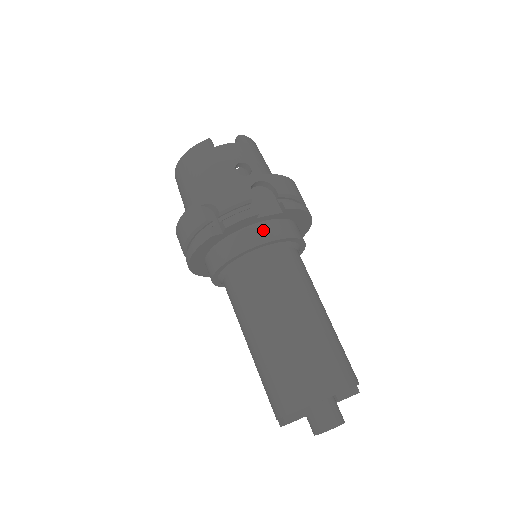
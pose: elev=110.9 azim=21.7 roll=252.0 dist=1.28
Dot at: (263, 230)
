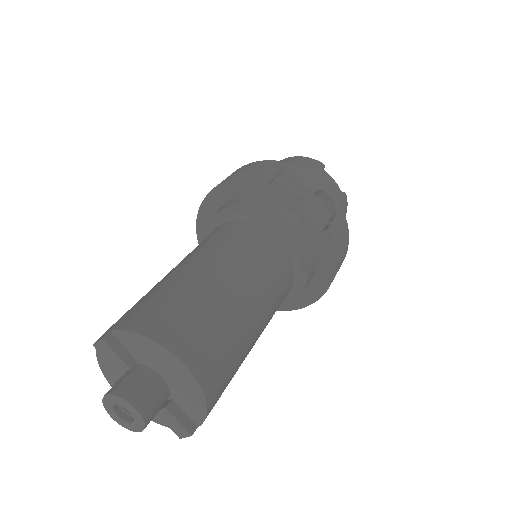
Dot at: (293, 221)
